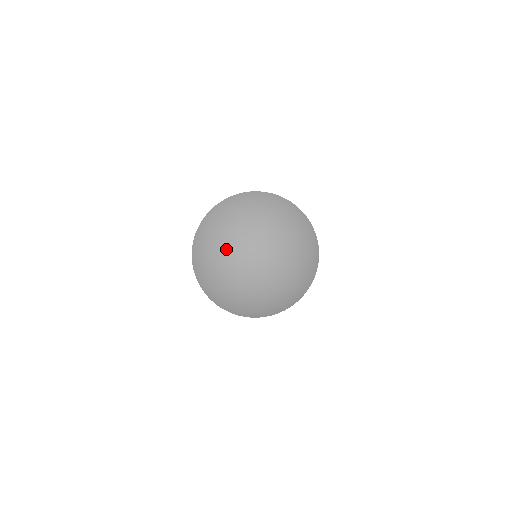
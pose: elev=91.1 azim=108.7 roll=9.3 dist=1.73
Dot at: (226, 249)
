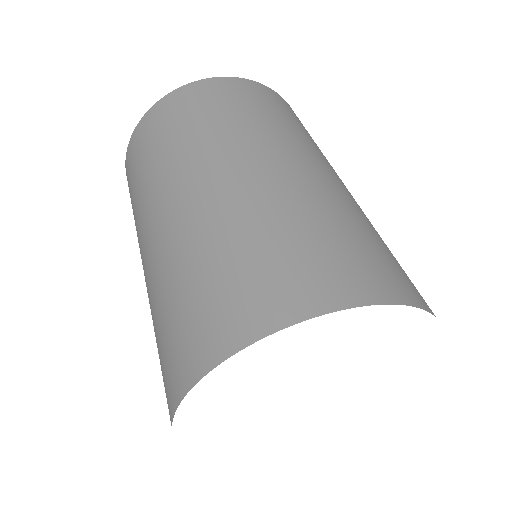
Dot at: occluded
